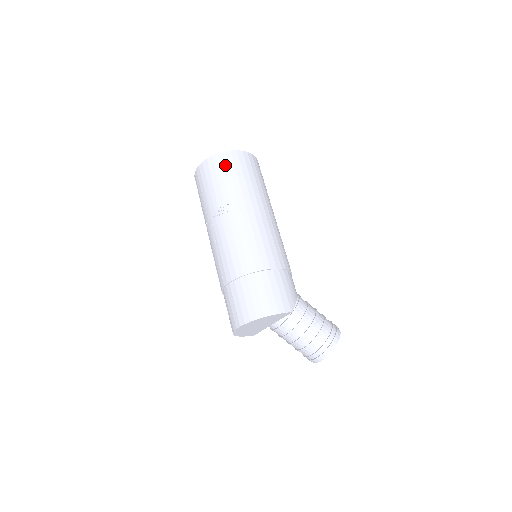
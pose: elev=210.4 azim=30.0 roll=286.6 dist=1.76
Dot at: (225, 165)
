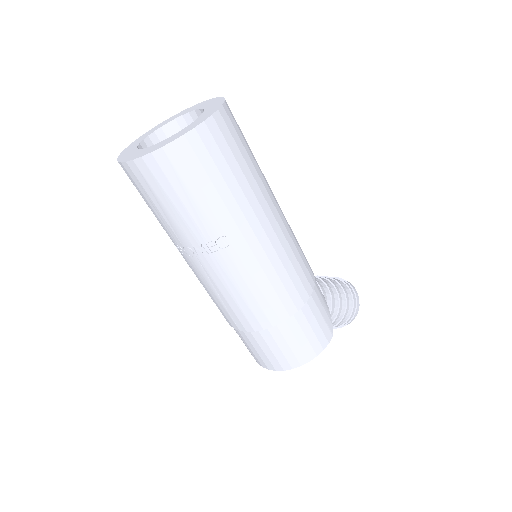
Dot at: (195, 164)
